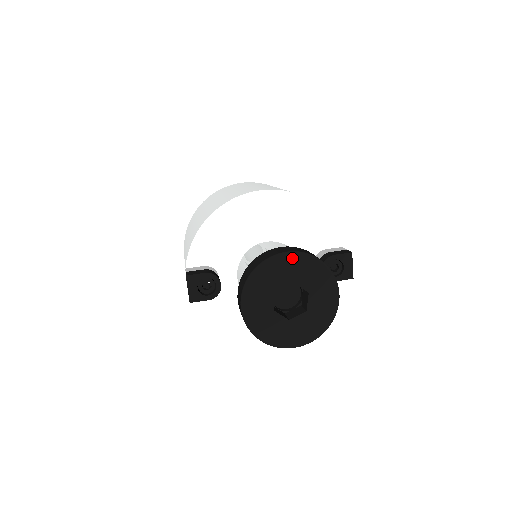
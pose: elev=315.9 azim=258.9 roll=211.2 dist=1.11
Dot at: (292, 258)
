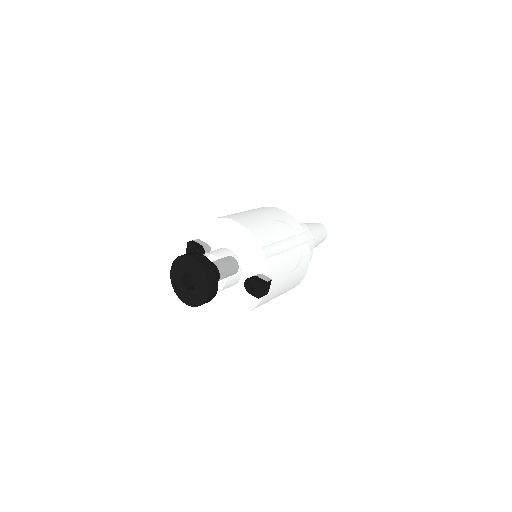
Dot at: (194, 262)
